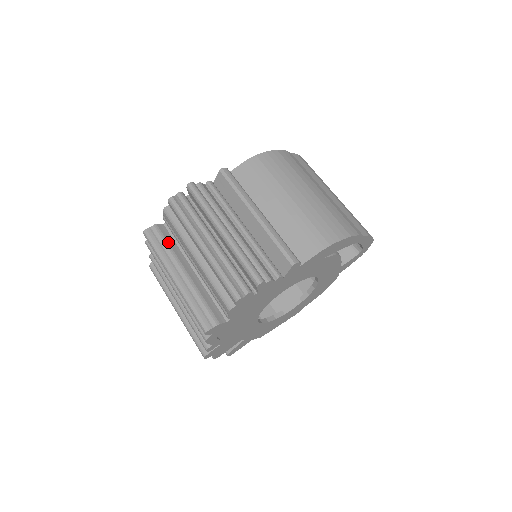
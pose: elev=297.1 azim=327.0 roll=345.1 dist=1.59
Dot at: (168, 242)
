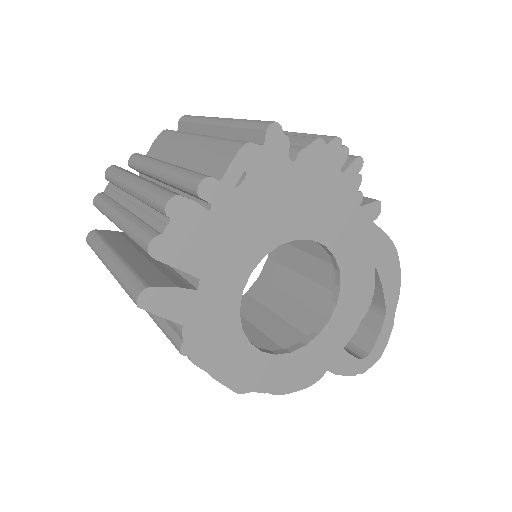
Dot at: occluded
